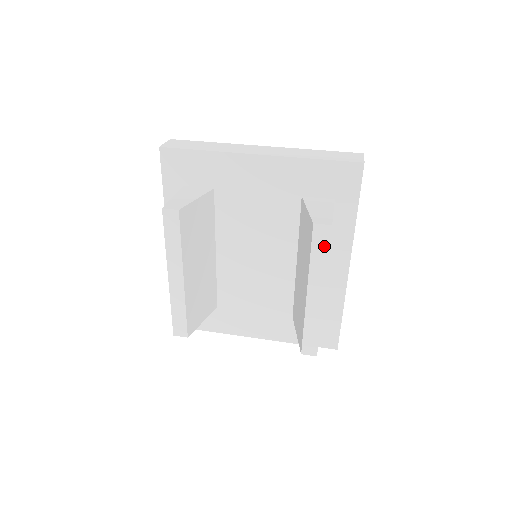
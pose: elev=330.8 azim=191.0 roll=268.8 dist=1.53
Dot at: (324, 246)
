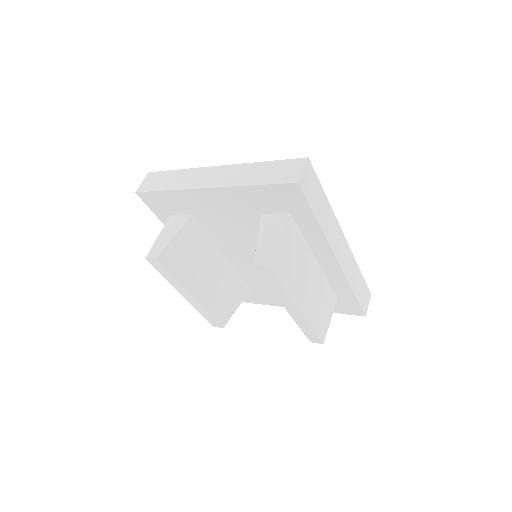
Dot at: (273, 279)
